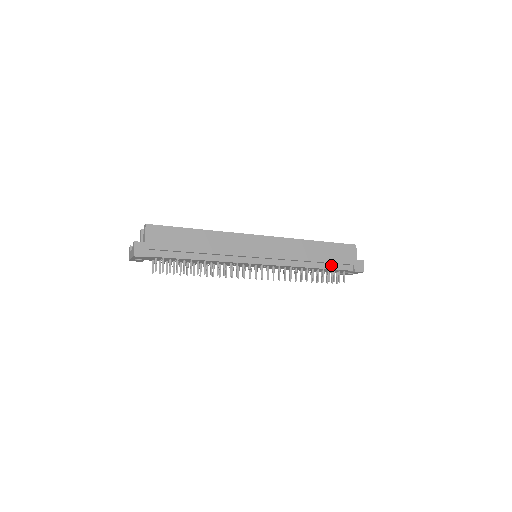
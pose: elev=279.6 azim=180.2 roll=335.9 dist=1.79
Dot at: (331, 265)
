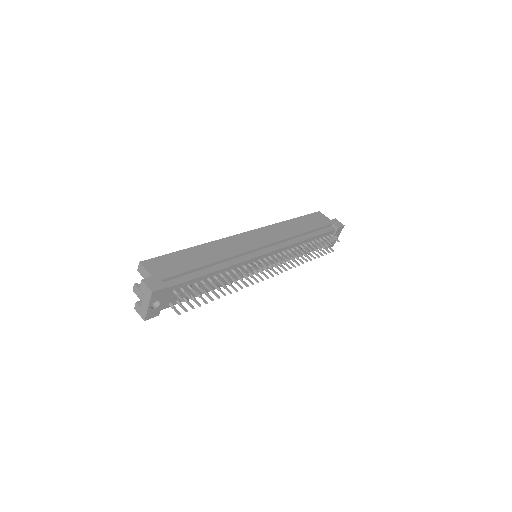
Dot at: (318, 232)
